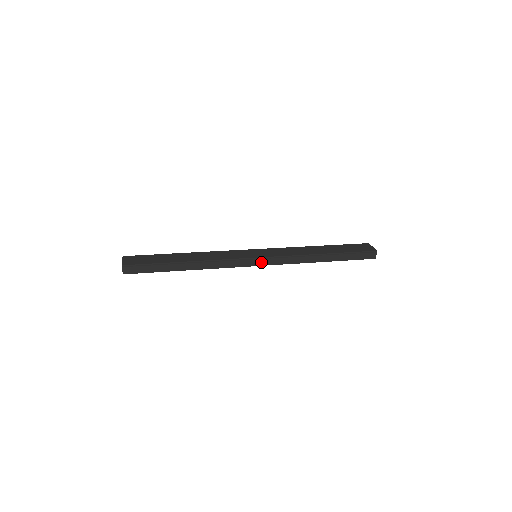
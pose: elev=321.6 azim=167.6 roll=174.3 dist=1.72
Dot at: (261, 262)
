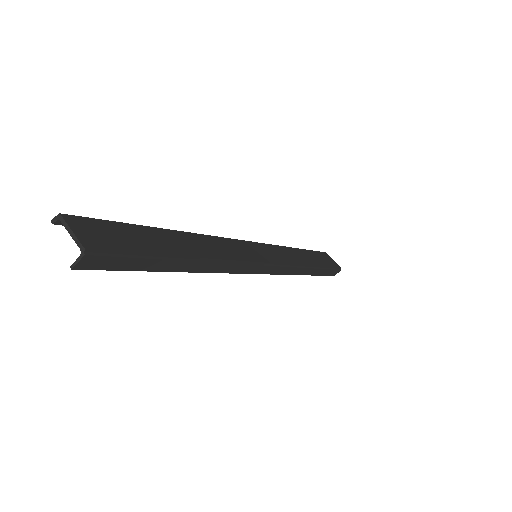
Dot at: (265, 269)
